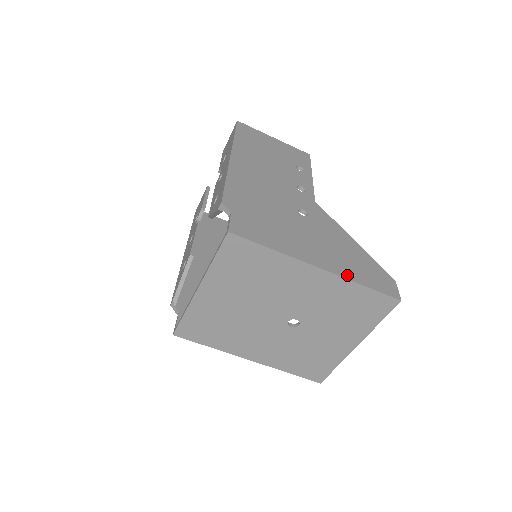
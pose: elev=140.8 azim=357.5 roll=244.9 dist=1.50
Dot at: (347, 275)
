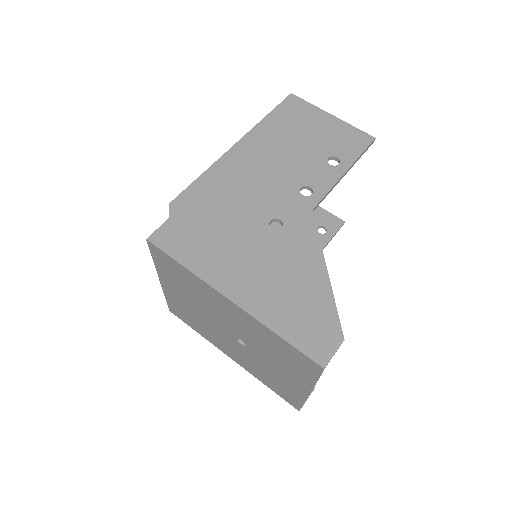
Dot at: (263, 316)
